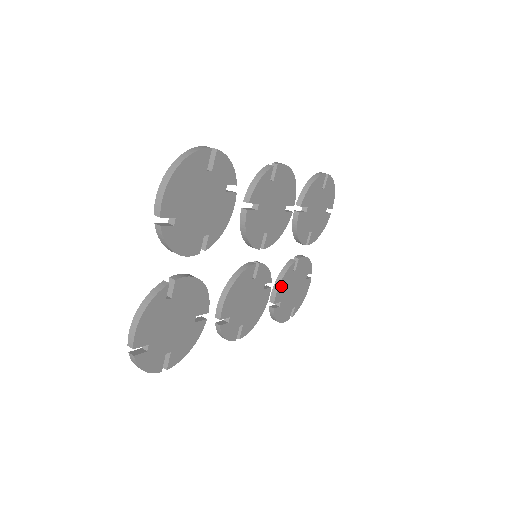
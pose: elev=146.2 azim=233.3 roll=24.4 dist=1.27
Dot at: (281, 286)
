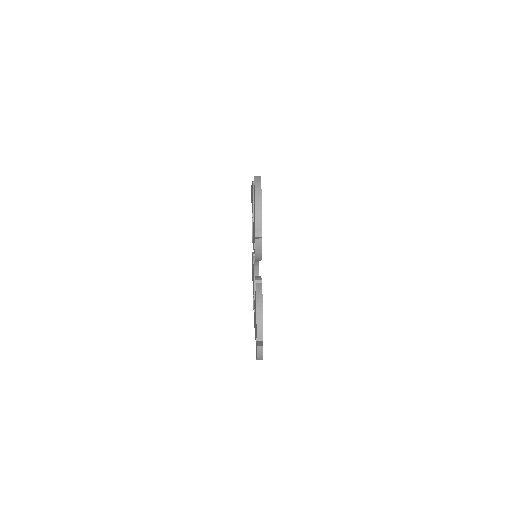
Dot at: occluded
